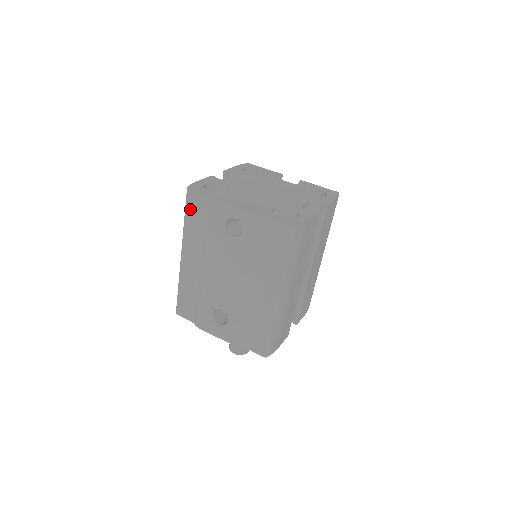
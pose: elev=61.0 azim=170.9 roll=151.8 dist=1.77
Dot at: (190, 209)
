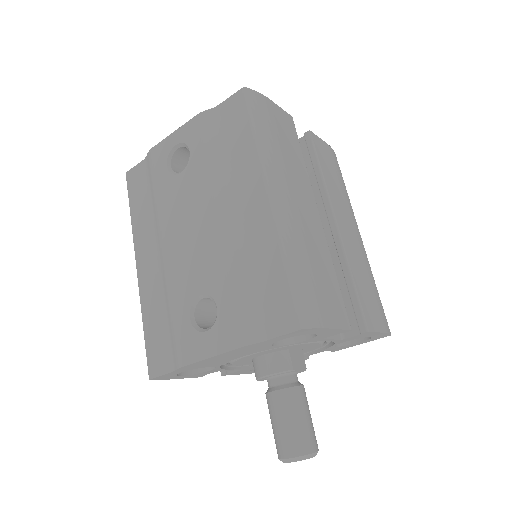
Dot at: (133, 193)
